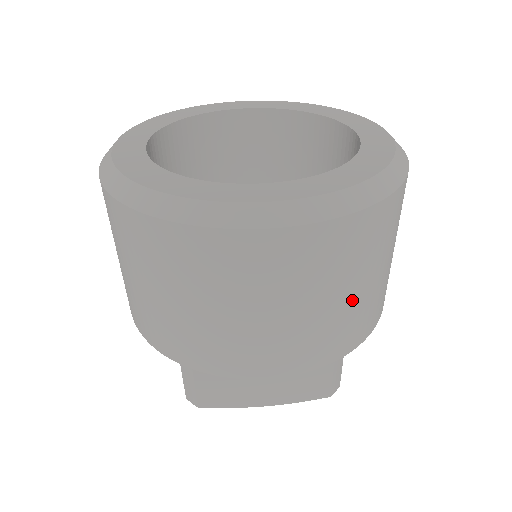
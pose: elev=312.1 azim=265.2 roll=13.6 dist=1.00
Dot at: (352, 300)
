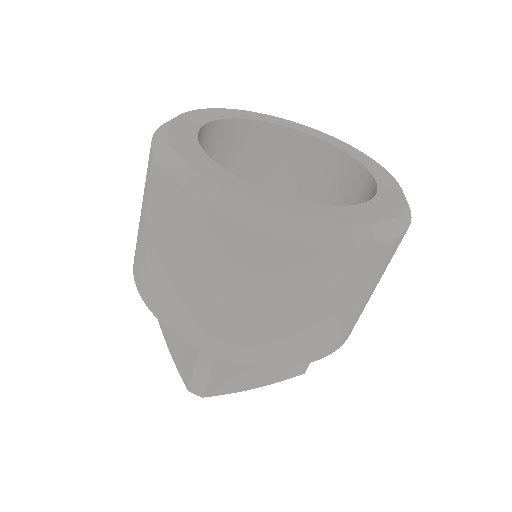
Dot at: occluded
